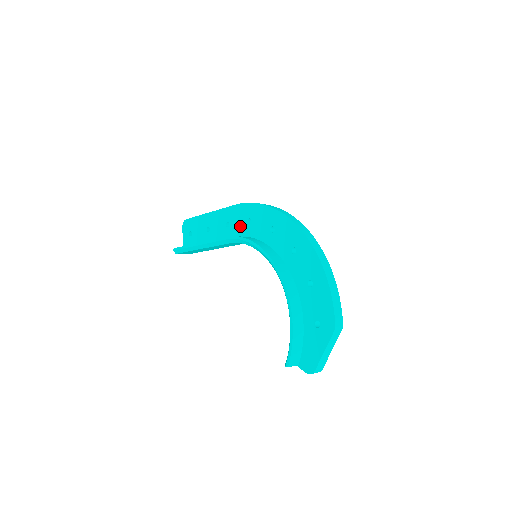
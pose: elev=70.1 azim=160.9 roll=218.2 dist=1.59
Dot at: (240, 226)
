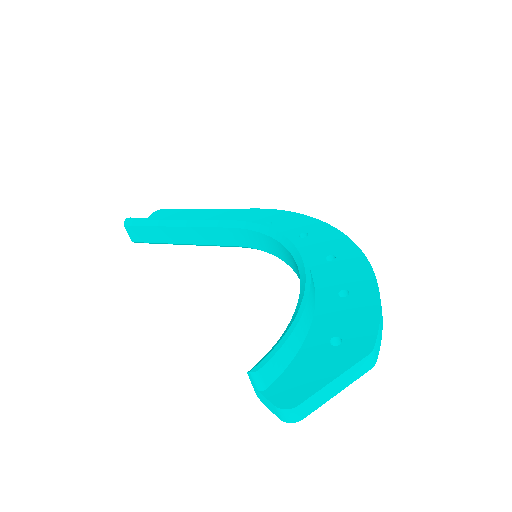
Dot at: occluded
